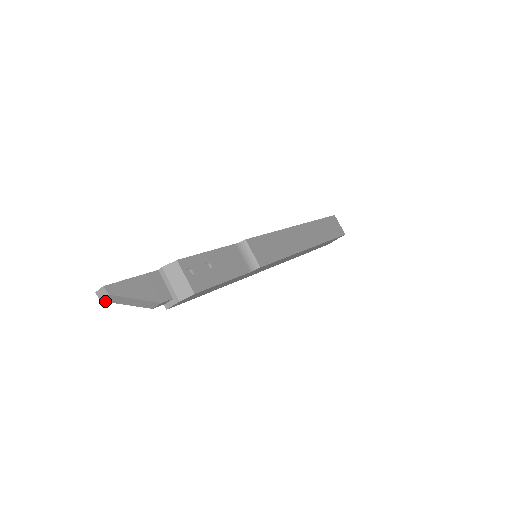
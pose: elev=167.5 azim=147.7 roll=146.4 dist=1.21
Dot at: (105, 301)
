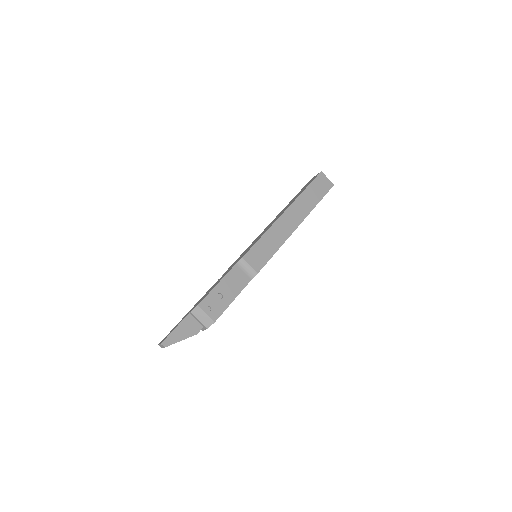
Dot at: occluded
